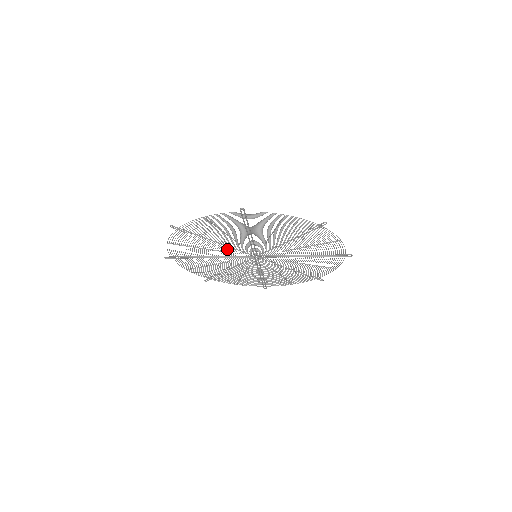
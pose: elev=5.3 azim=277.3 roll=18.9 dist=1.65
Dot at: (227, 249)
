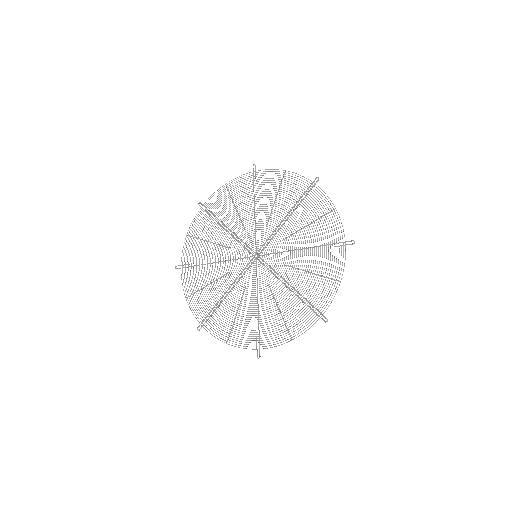
Dot at: occluded
